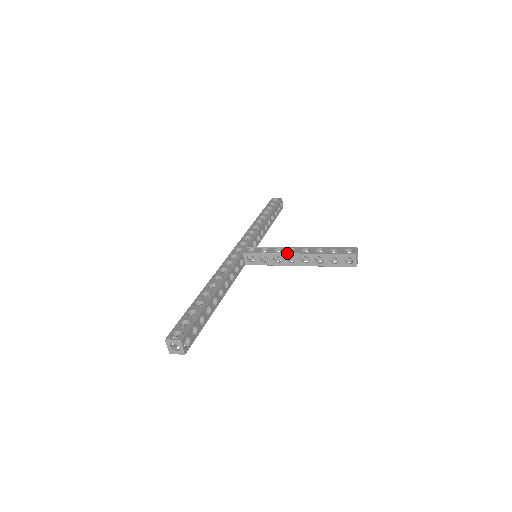
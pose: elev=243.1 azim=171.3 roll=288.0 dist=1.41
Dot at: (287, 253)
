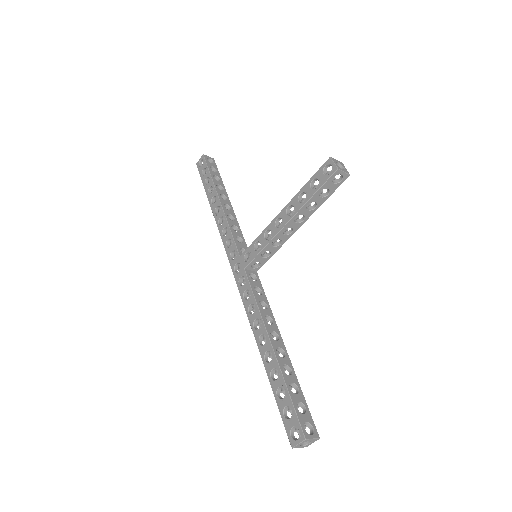
Dot at: (279, 231)
